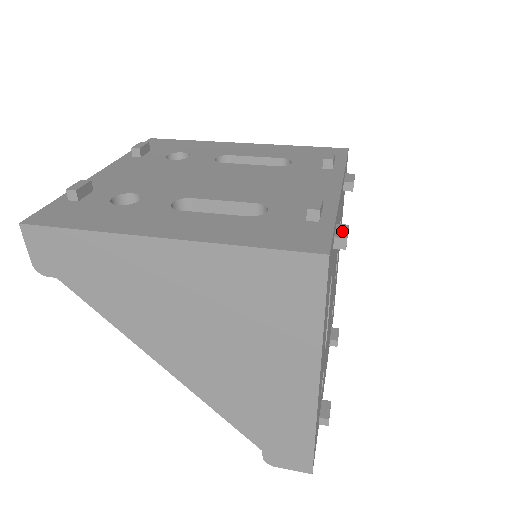
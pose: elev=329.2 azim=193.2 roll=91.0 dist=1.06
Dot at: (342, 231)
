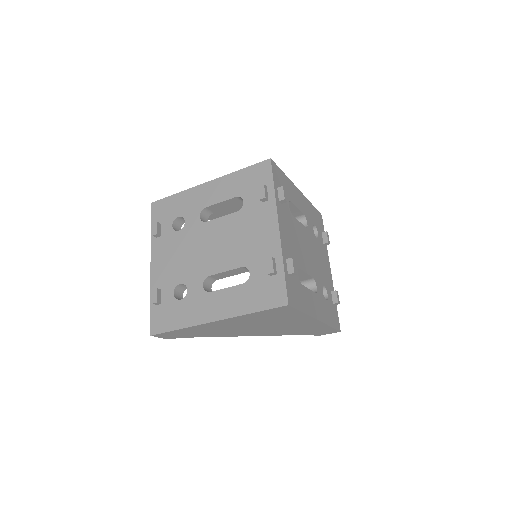
Dot at: (290, 266)
